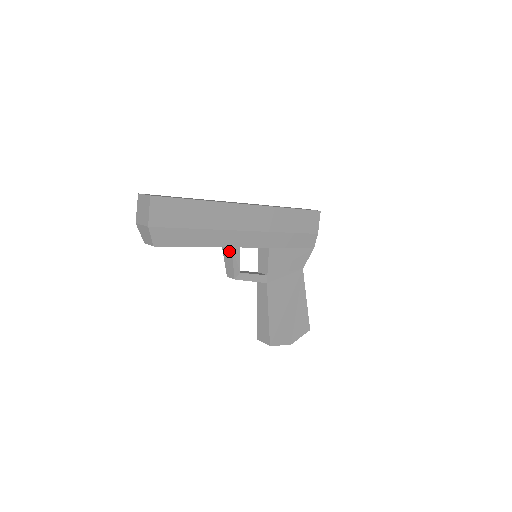
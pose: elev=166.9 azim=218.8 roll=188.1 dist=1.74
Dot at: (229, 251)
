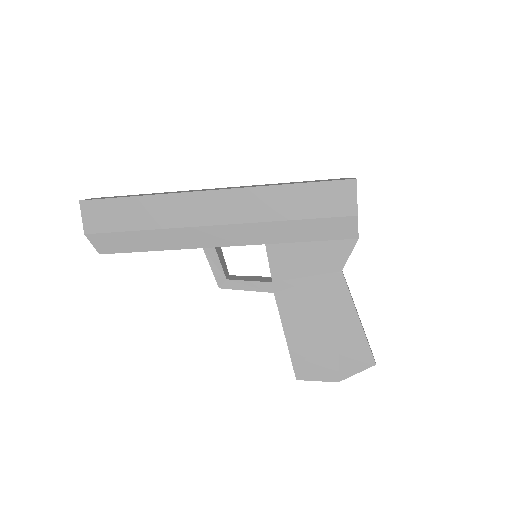
Dot at: occluded
